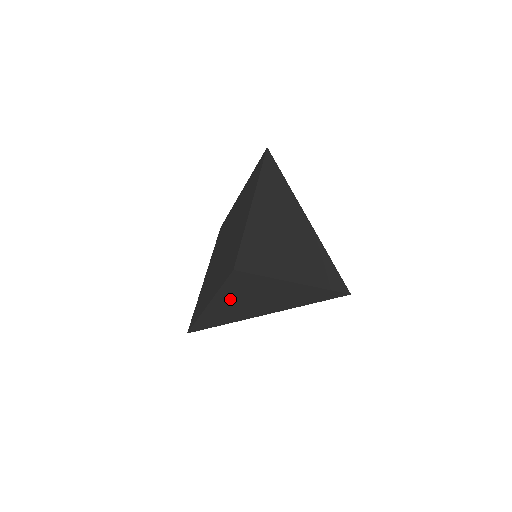
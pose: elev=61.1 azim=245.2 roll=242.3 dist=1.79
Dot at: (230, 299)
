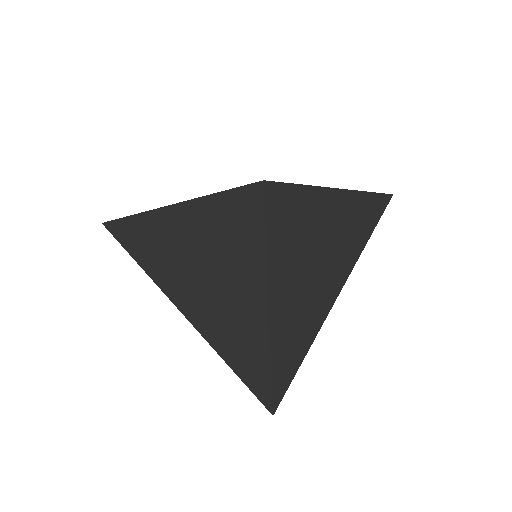
Dot at: (196, 231)
